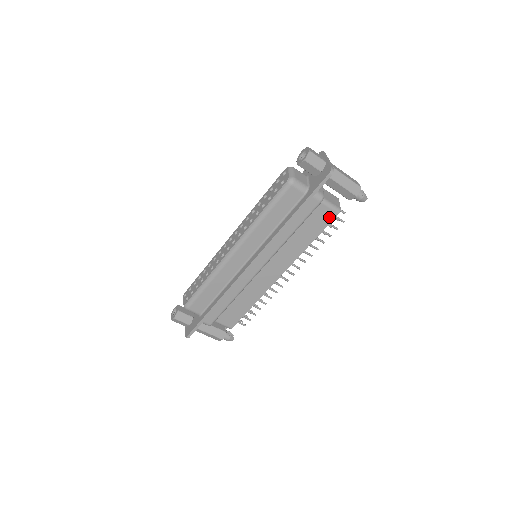
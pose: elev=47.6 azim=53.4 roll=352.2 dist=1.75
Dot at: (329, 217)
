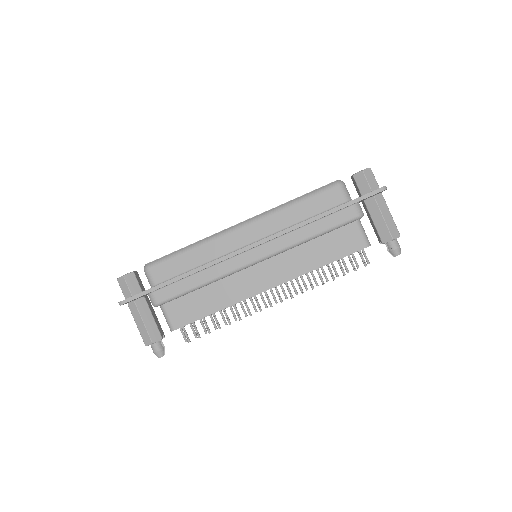
Dot at: (356, 245)
